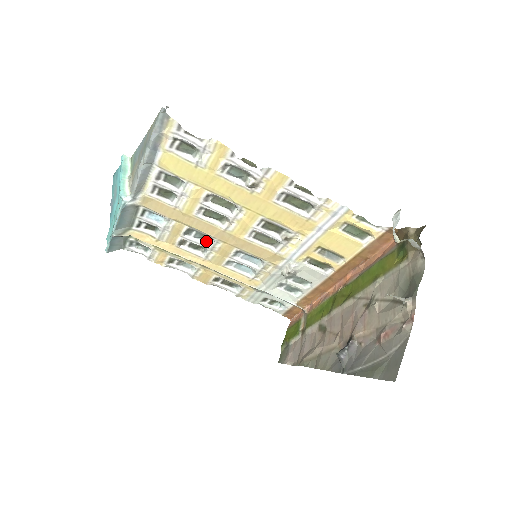
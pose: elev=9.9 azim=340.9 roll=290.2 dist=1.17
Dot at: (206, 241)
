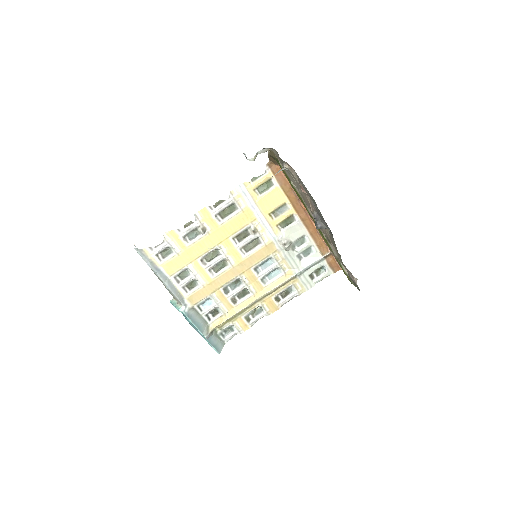
Dot at: (240, 285)
